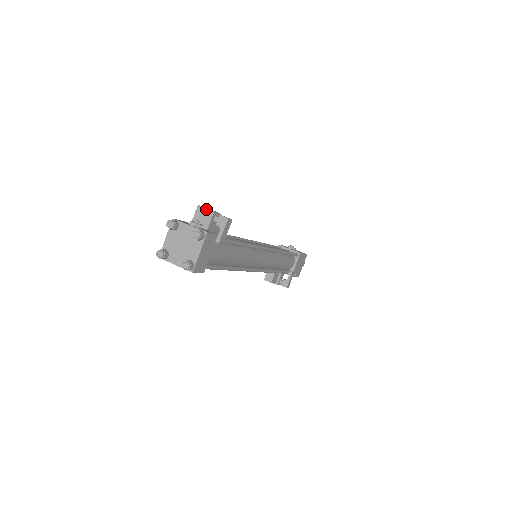
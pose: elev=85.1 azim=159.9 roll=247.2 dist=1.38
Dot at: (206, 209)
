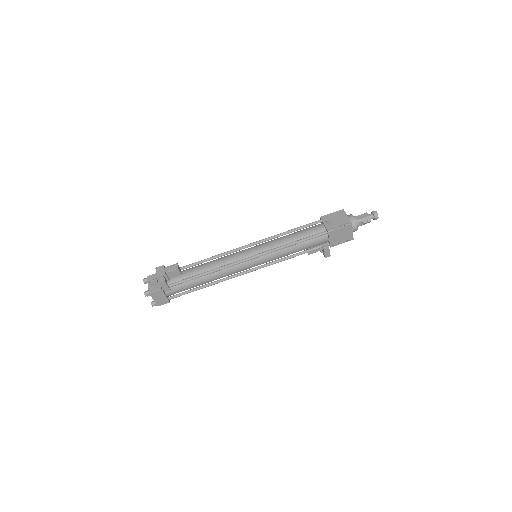
Dot at: (156, 273)
